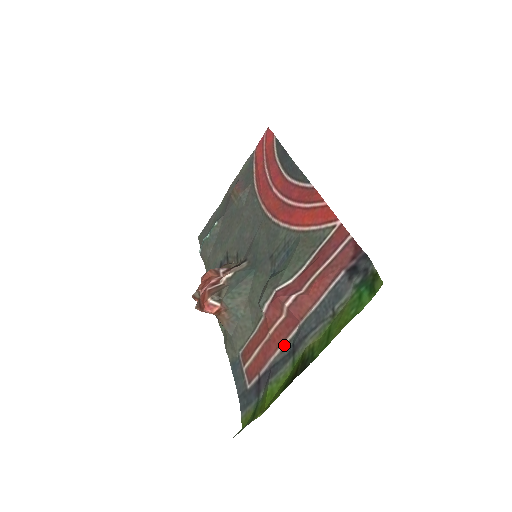
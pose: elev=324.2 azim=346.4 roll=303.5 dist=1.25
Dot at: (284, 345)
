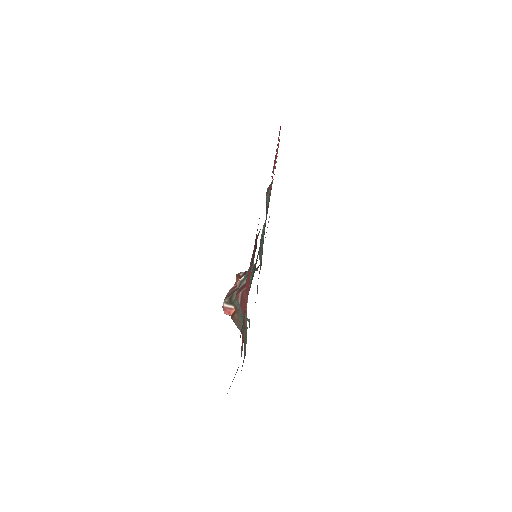
Dot at: (243, 341)
